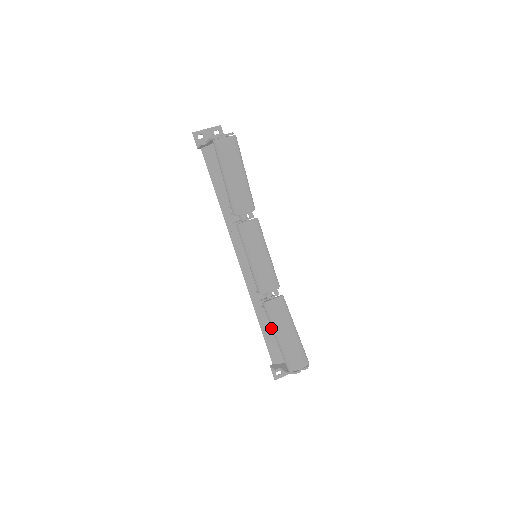
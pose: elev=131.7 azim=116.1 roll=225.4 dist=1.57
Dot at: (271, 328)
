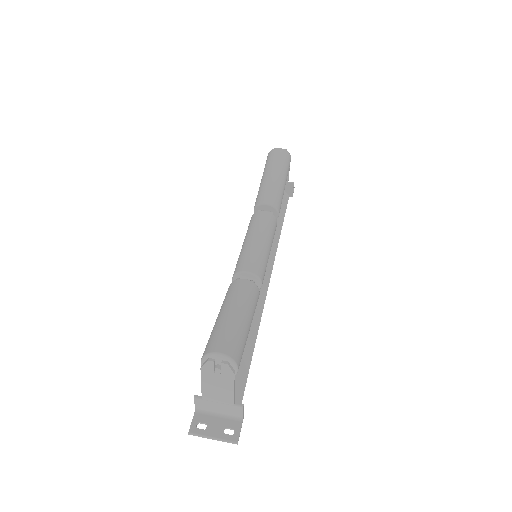
Dot at: occluded
